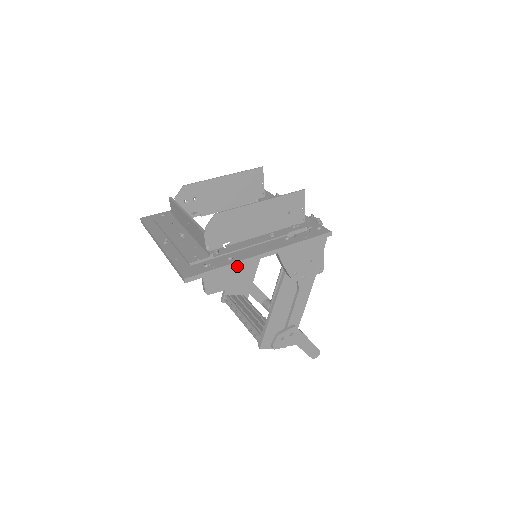
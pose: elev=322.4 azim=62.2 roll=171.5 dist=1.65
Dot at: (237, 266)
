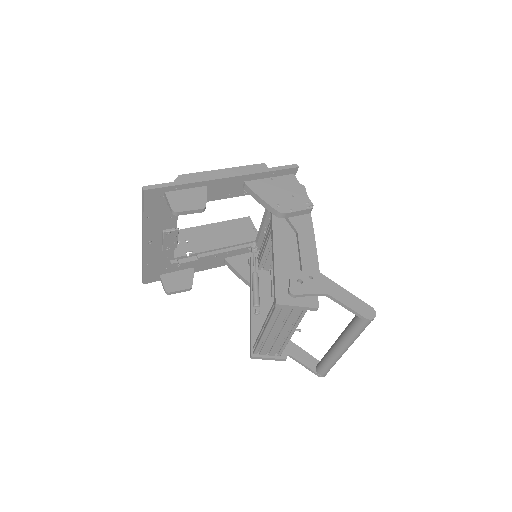
Dot at: (203, 190)
